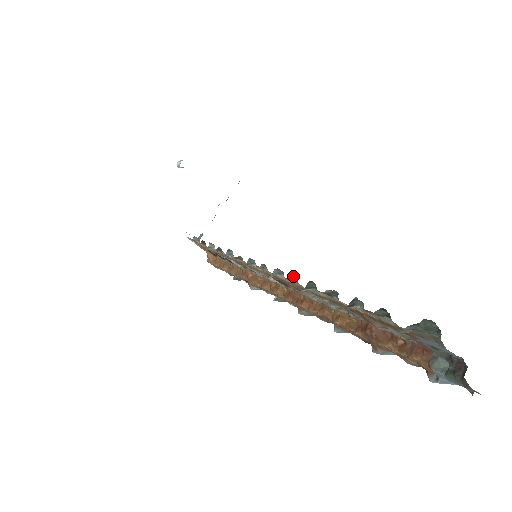
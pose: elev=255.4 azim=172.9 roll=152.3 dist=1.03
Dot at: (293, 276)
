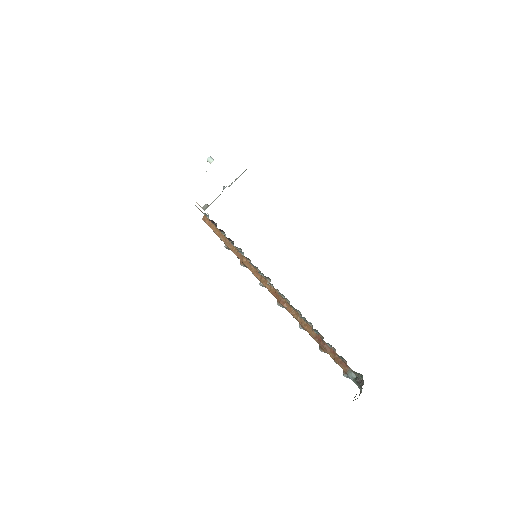
Dot at: occluded
